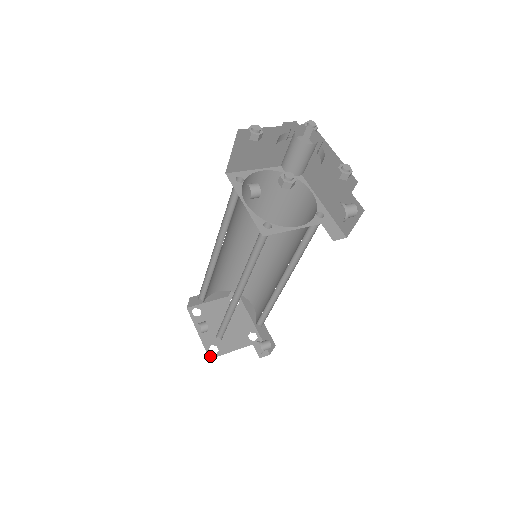
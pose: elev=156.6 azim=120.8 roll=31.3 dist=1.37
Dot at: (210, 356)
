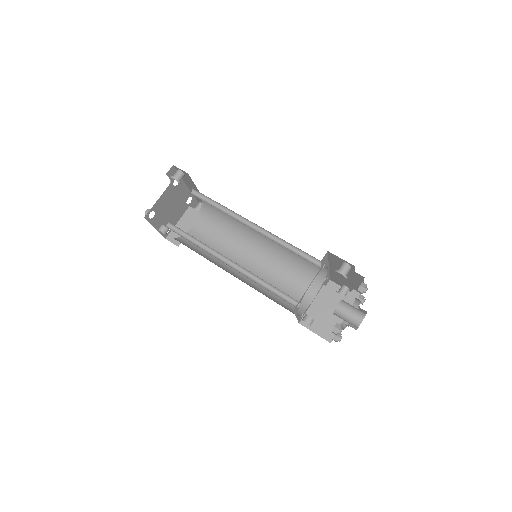
Dot at: (165, 237)
